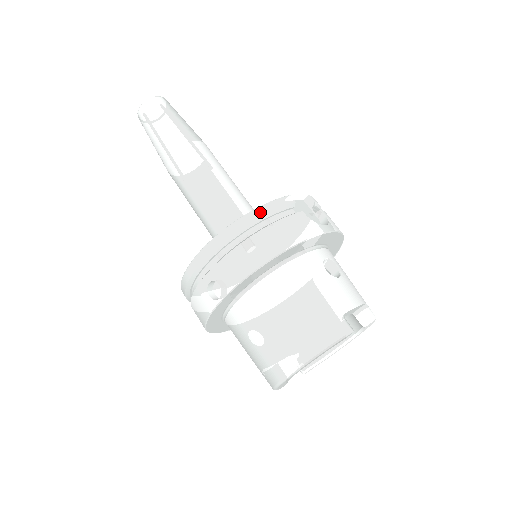
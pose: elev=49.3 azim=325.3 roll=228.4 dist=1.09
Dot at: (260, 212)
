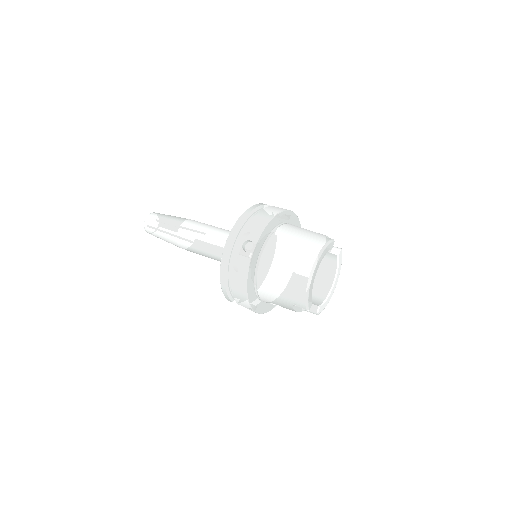
Dot at: (255, 206)
